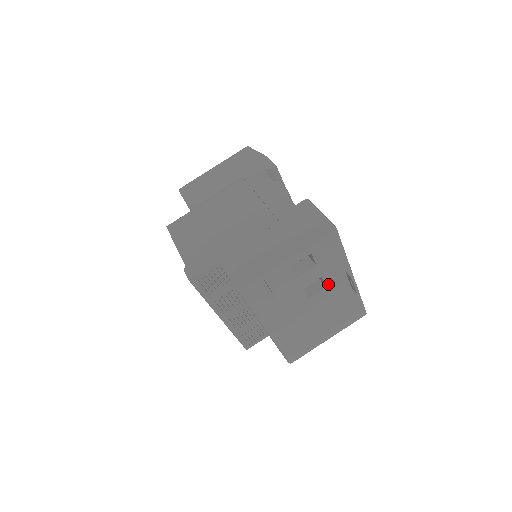
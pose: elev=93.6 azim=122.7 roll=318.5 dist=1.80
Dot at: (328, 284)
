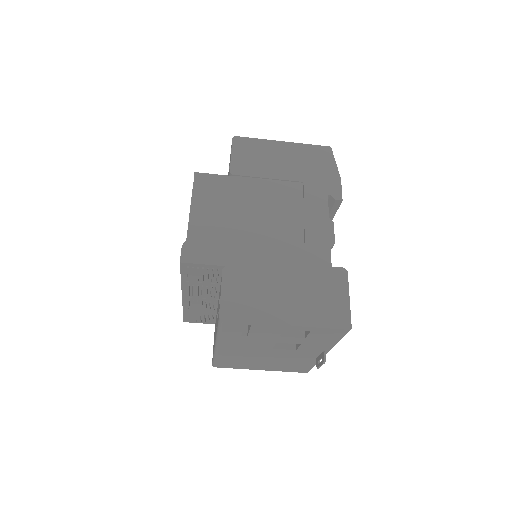
Dot at: (300, 349)
